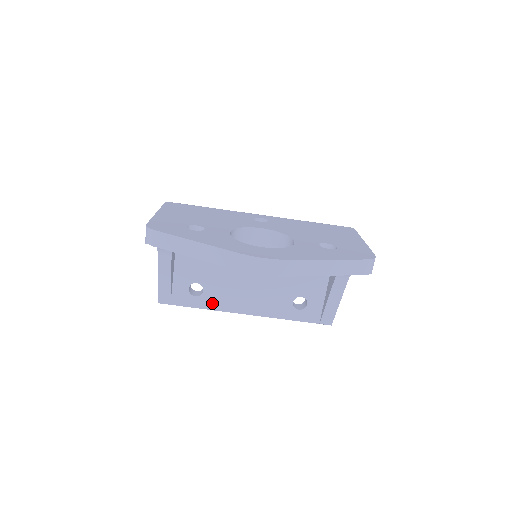
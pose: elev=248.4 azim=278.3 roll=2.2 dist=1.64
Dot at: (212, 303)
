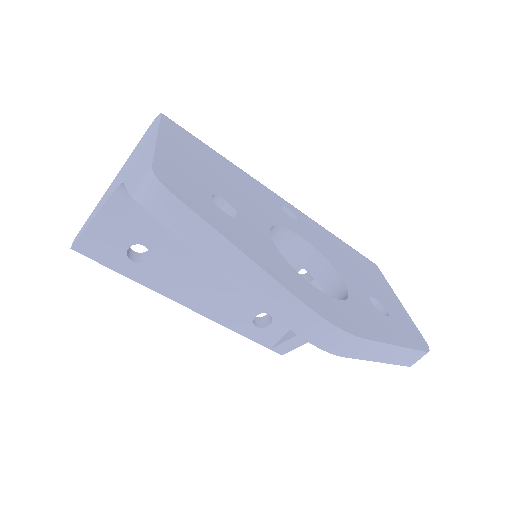
Dot at: (152, 279)
